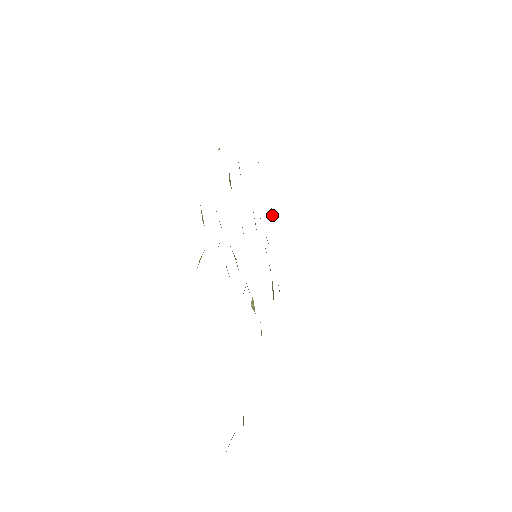
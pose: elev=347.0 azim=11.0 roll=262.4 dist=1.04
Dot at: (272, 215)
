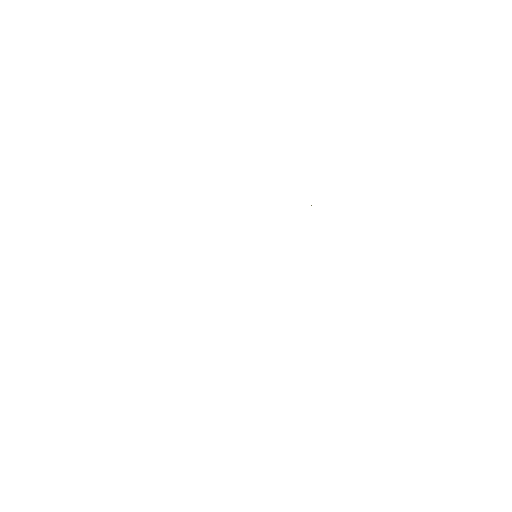
Dot at: occluded
